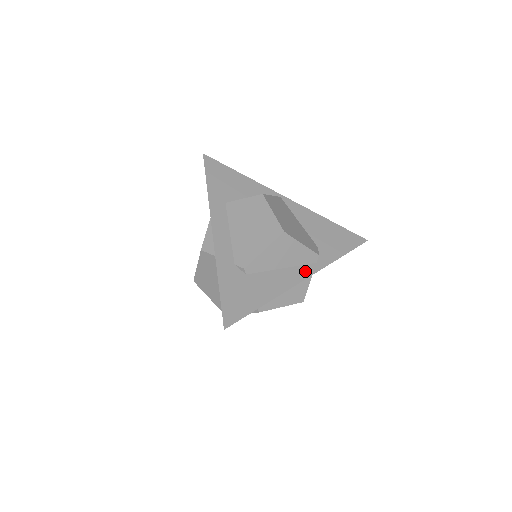
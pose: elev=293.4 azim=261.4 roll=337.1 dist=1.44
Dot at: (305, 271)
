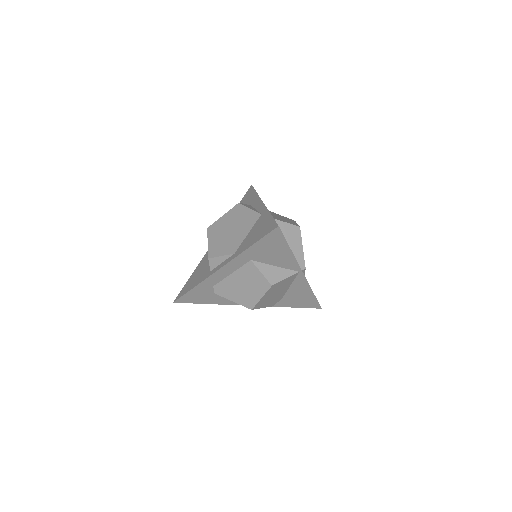
Dot at: occluded
